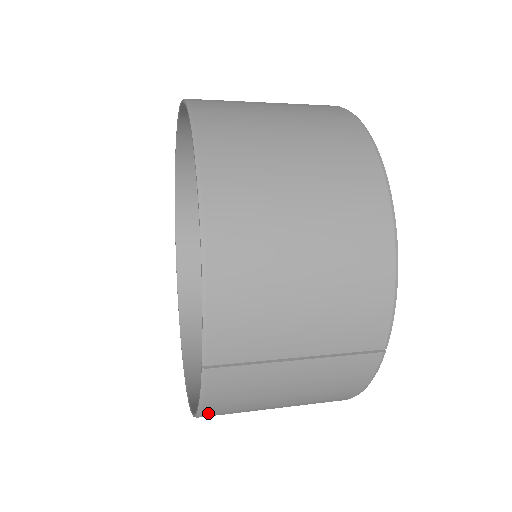
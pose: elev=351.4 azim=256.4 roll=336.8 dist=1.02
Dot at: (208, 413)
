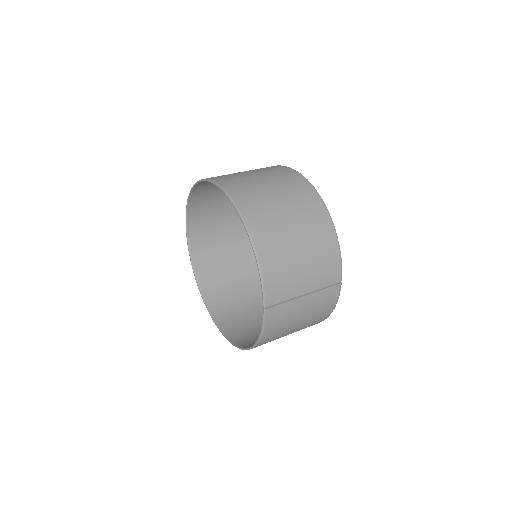
Dot at: (263, 339)
